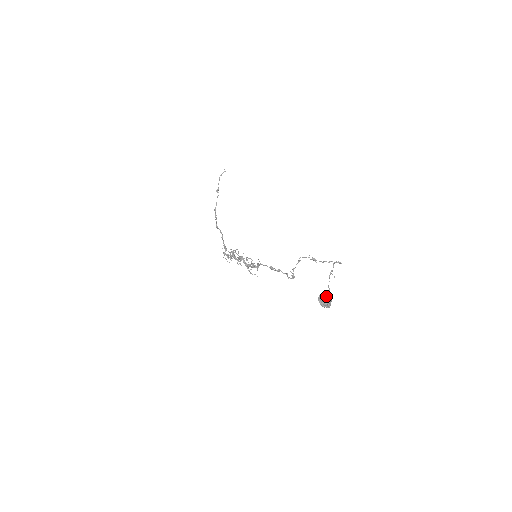
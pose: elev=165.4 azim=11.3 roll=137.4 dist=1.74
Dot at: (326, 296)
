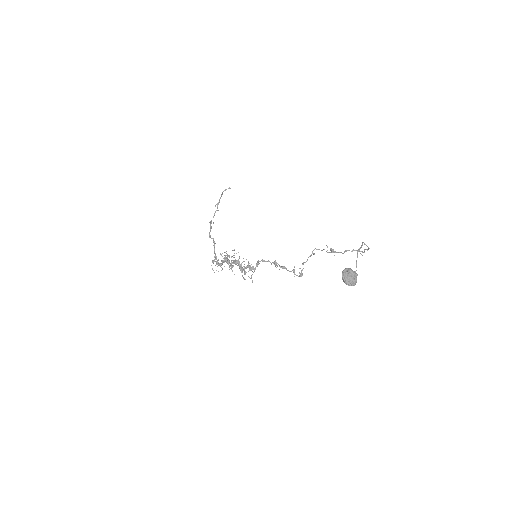
Dot at: (352, 270)
